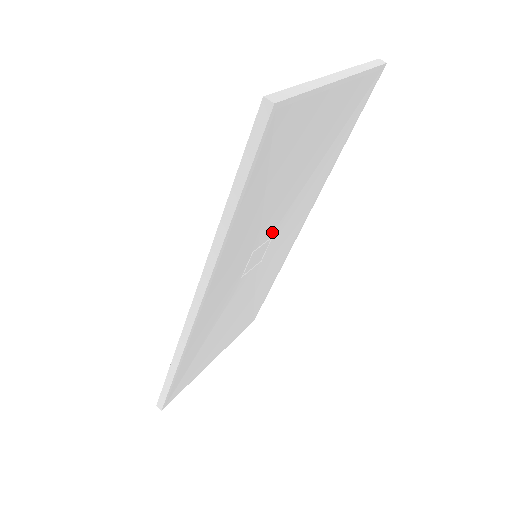
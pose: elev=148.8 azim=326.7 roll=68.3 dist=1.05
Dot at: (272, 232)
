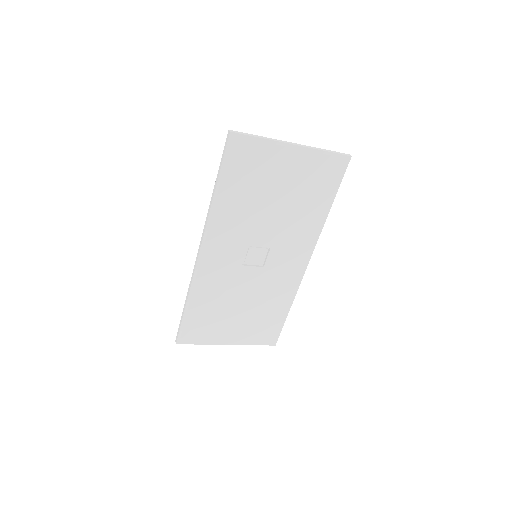
Dot at: (268, 242)
